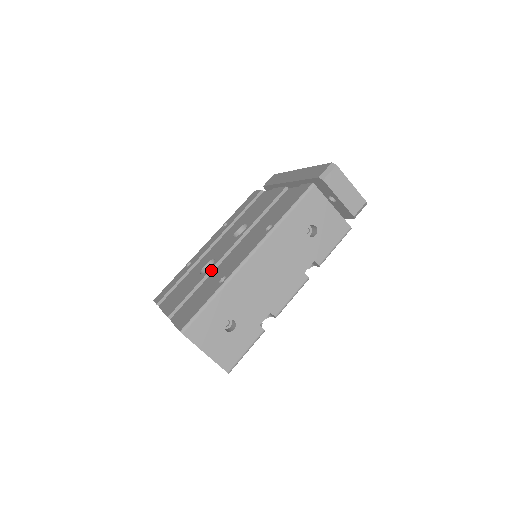
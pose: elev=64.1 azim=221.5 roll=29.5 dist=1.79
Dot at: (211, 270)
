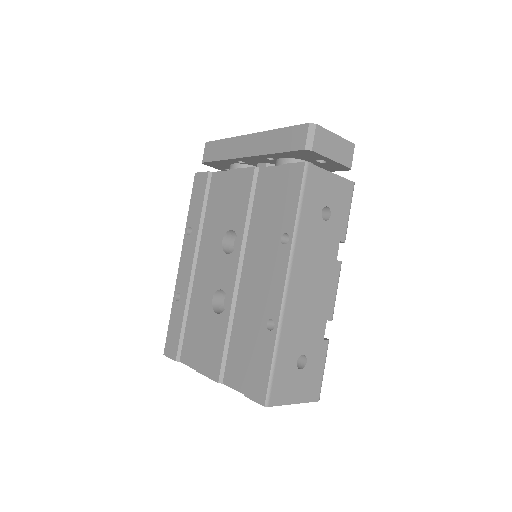
Dot at: (232, 308)
